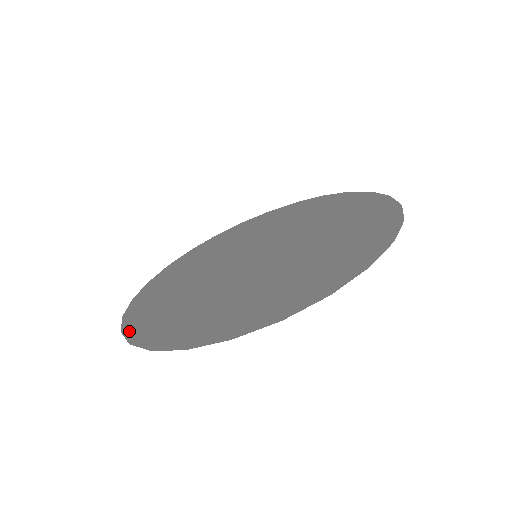
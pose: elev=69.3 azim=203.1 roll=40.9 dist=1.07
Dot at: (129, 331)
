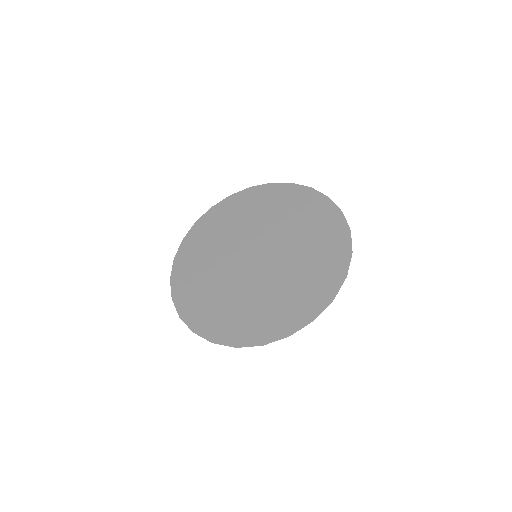
Dot at: (174, 283)
